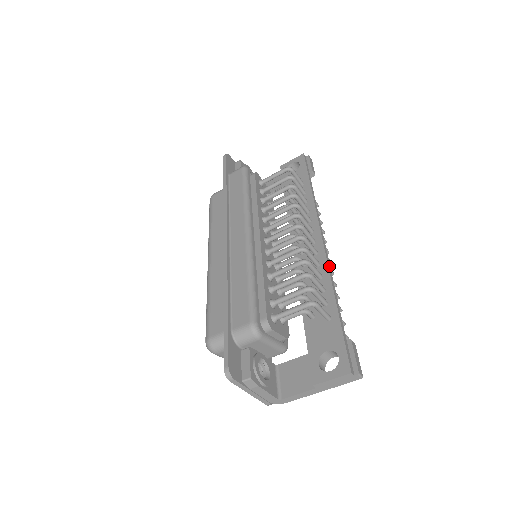
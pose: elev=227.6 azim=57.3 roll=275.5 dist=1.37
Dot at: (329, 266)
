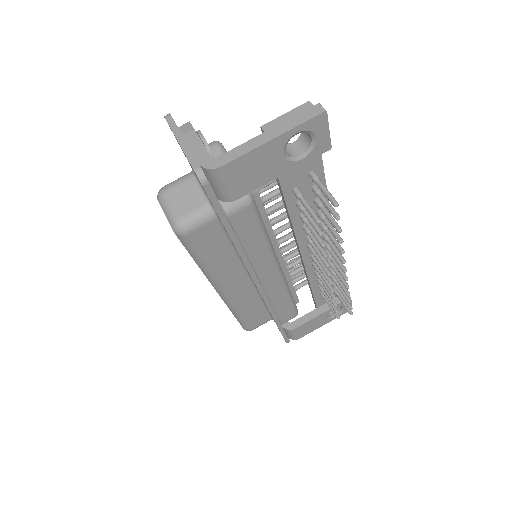
Dot at: (329, 212)
